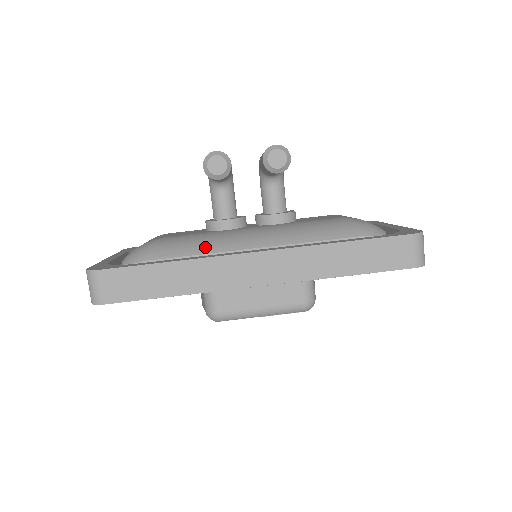
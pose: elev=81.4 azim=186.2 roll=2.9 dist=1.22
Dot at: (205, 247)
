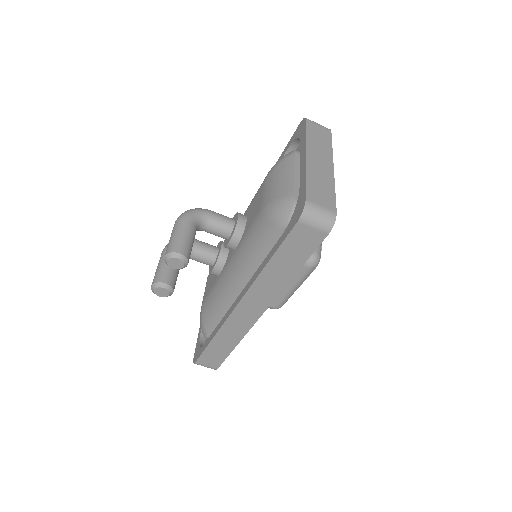
Dot at: (219, 305)
